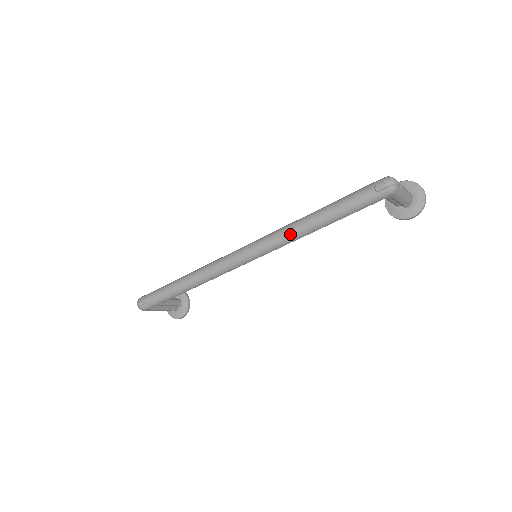
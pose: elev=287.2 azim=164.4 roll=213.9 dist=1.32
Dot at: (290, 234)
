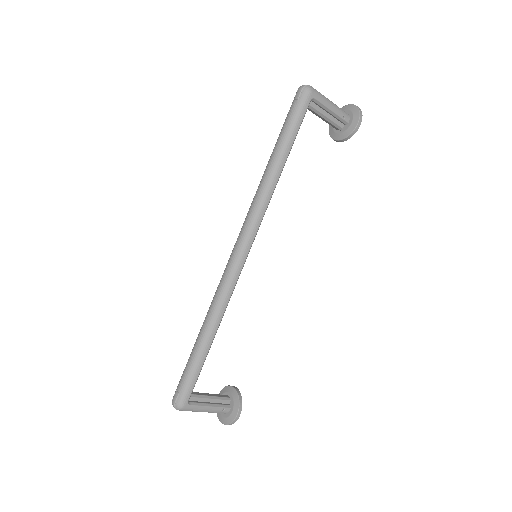
Dot at: (261, 192)
